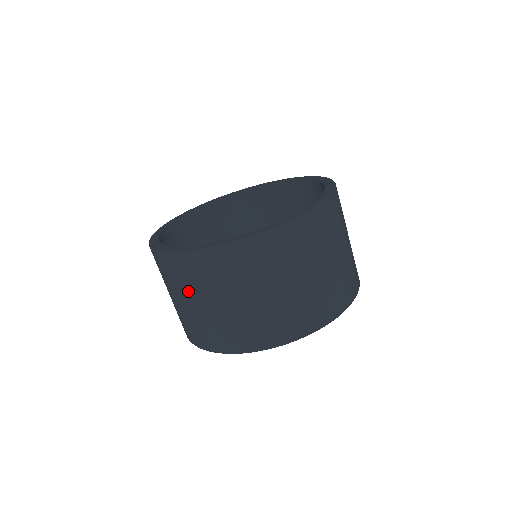
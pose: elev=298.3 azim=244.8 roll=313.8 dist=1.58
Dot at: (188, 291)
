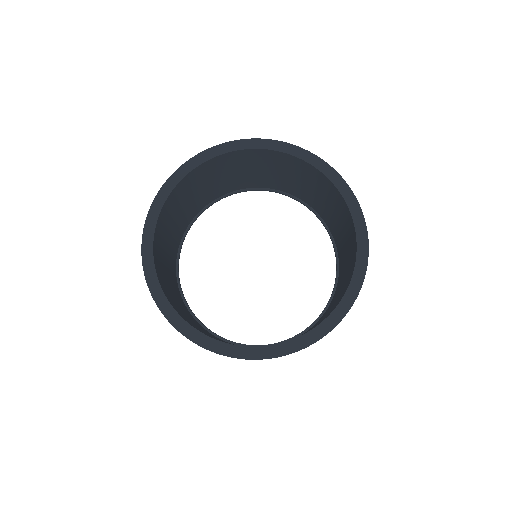
Dot at: occluded
